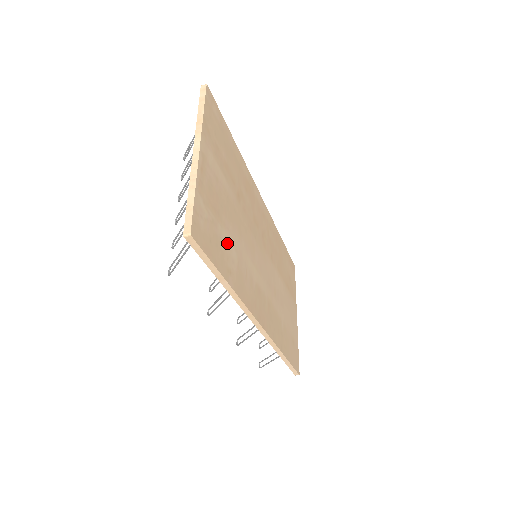
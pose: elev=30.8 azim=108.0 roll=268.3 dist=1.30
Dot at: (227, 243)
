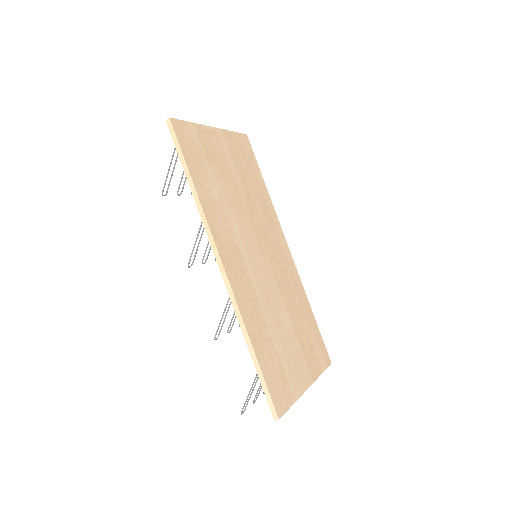
Dot at: (210, 178)
